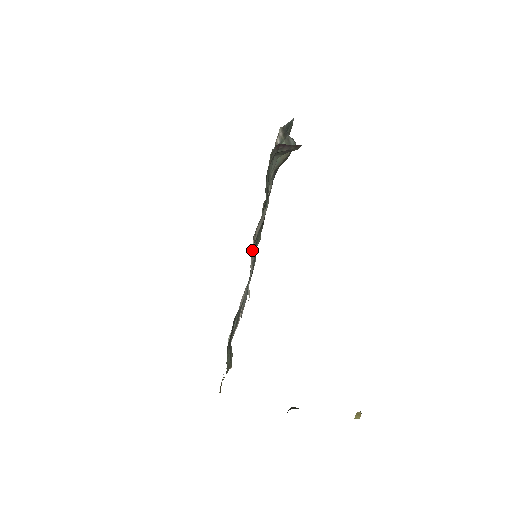
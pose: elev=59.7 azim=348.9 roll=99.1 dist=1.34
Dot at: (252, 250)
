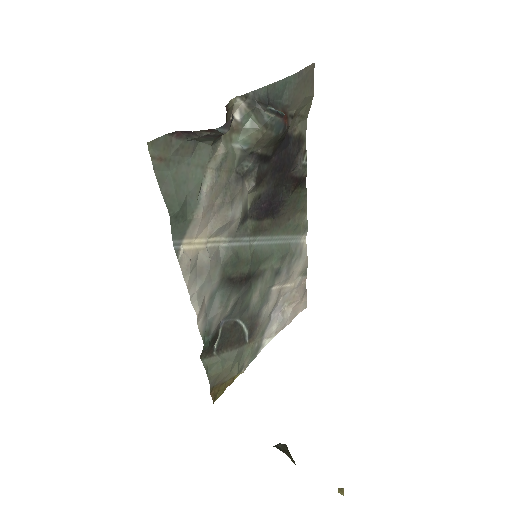
Dot at: (179, 261)
